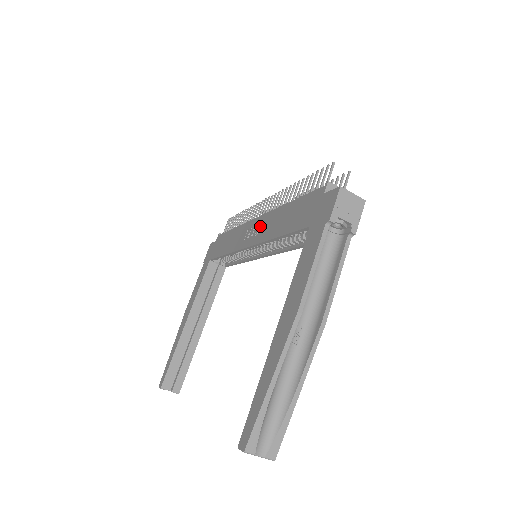
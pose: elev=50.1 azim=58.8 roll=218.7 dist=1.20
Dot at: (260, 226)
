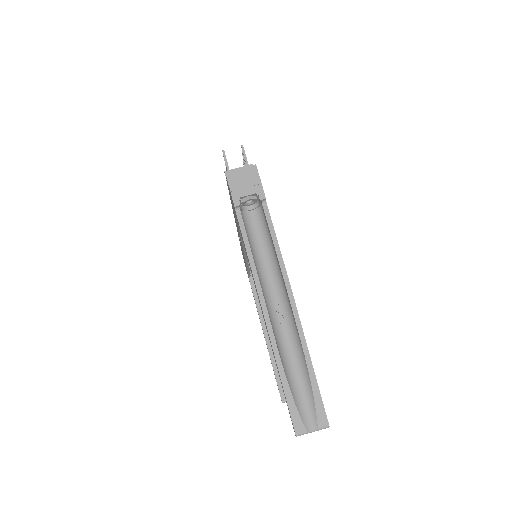
Dot at: occluded
